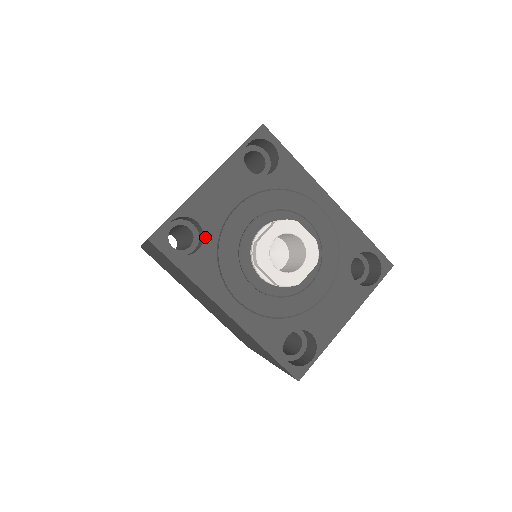
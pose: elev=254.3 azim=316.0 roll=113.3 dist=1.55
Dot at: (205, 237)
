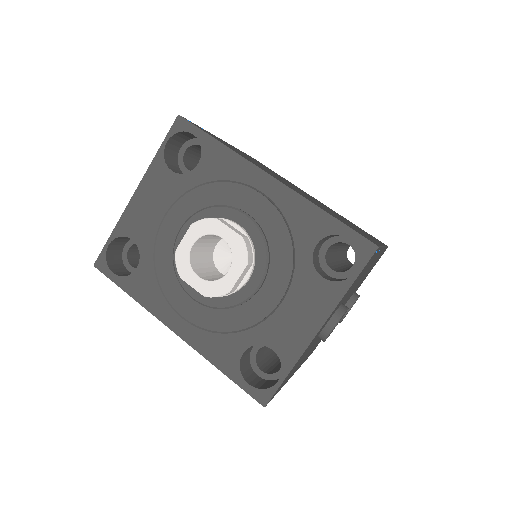
Dot at: (141, 254)
